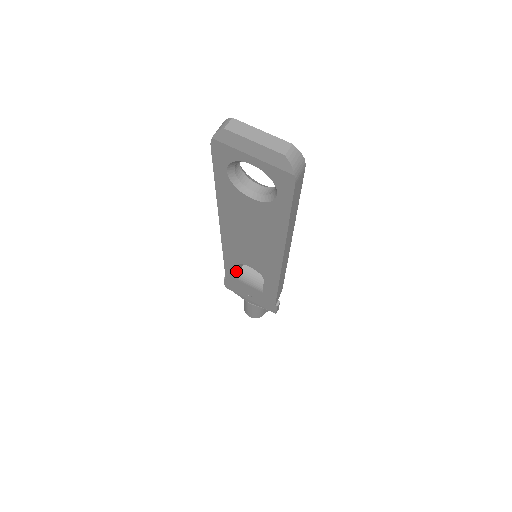
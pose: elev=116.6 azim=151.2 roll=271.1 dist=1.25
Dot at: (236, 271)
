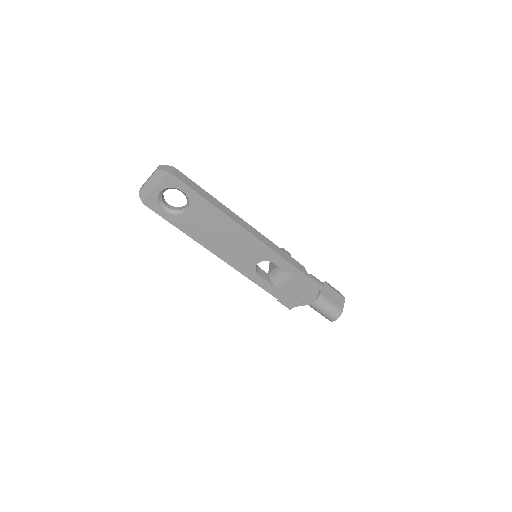
Dot at: (265, 281)
